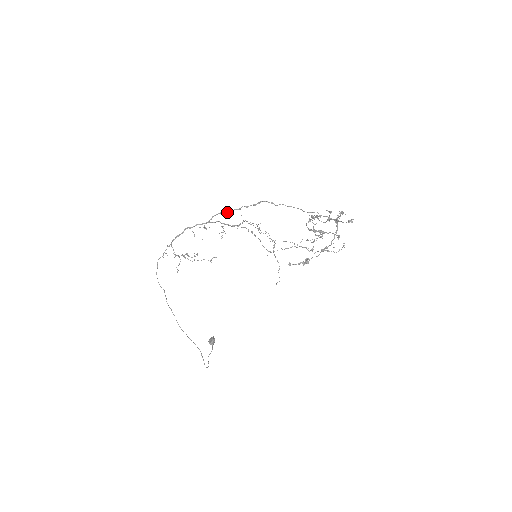
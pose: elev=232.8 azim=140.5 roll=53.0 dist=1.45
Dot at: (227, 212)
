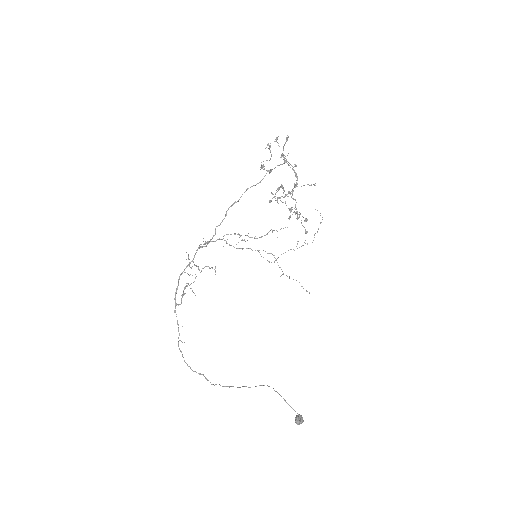
Dot at: (207, 244)
